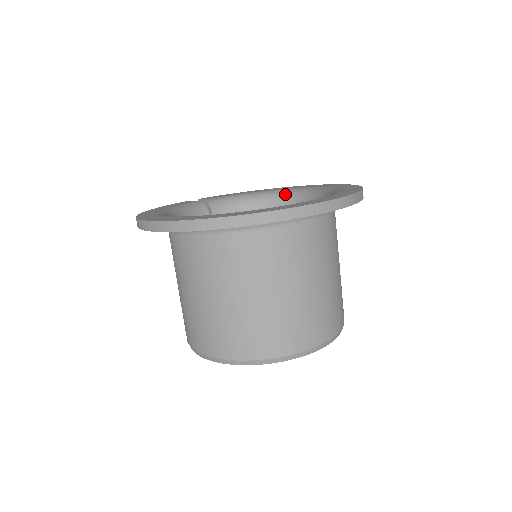
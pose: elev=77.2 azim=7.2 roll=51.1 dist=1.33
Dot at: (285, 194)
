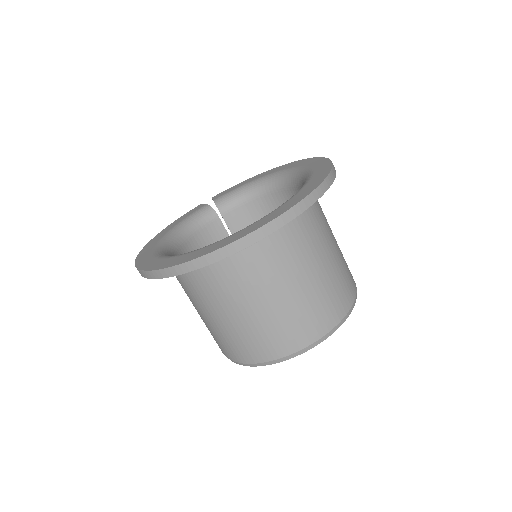
Dot at: (282, 177)
